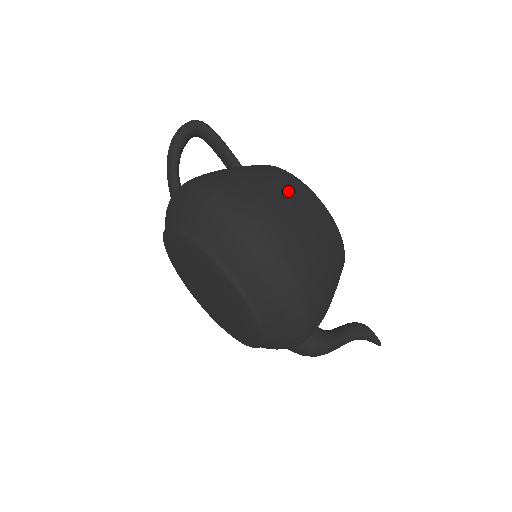
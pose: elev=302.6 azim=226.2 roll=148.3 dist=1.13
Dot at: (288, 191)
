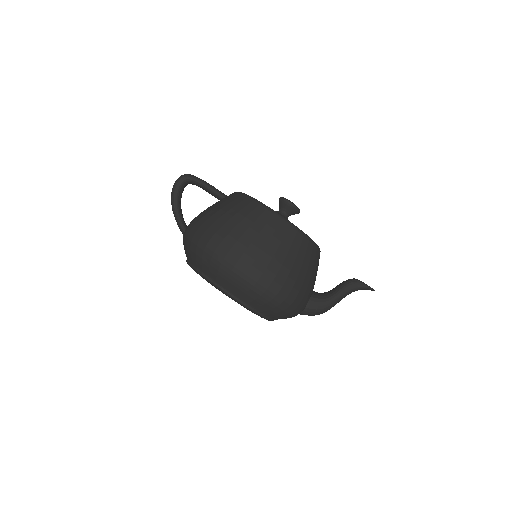
Dot at: (249, 219)
